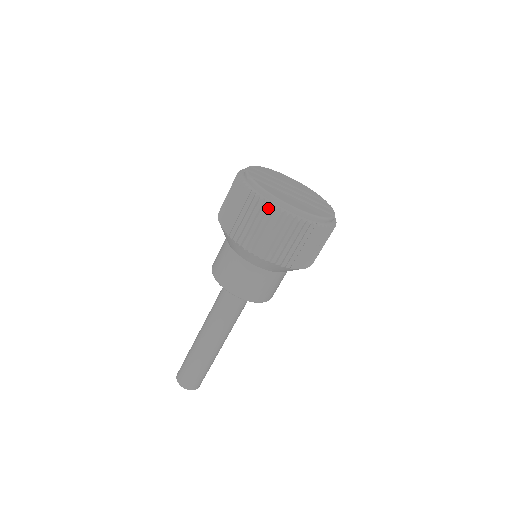
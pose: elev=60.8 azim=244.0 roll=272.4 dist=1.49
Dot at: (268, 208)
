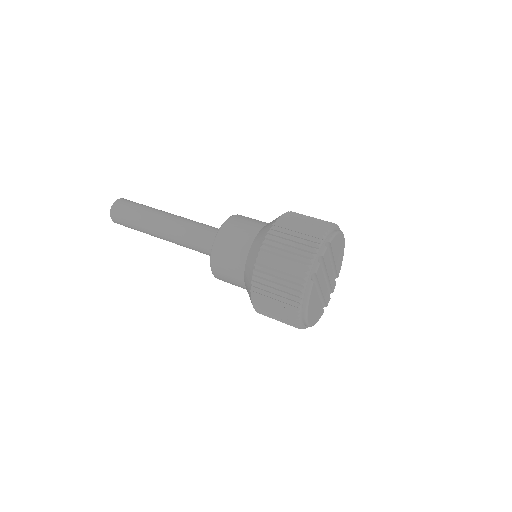
Dot at: (294, 314)
